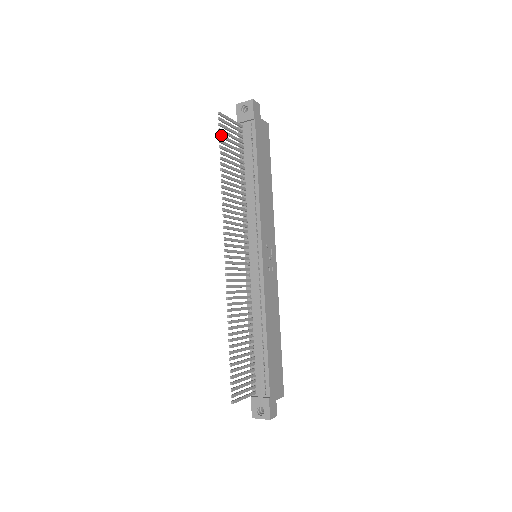
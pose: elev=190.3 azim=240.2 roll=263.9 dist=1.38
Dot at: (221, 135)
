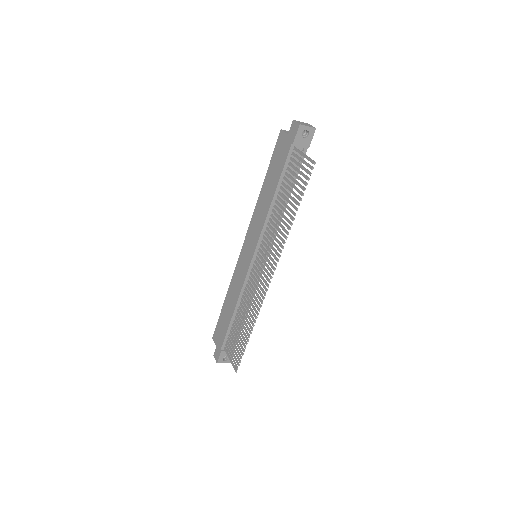
Dot at: (306, 183)
